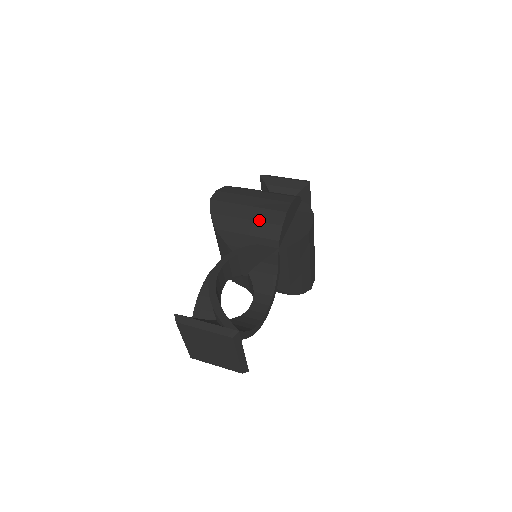
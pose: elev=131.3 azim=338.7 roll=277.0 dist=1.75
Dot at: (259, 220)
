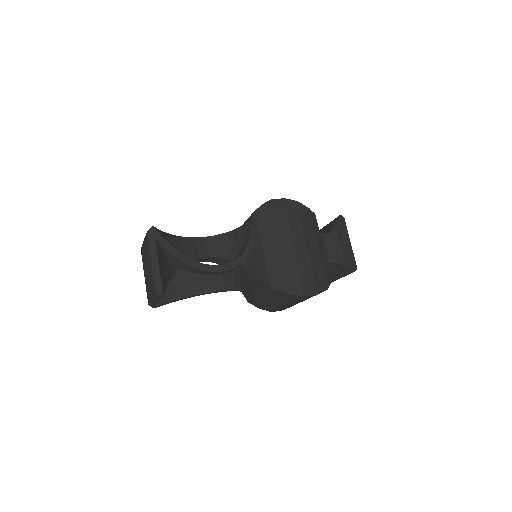
Dot at: occluded
